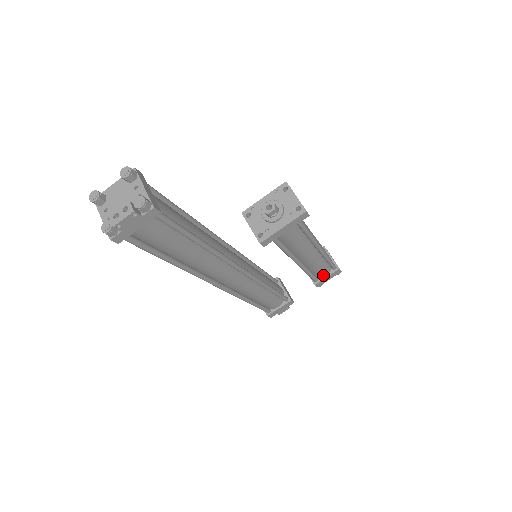
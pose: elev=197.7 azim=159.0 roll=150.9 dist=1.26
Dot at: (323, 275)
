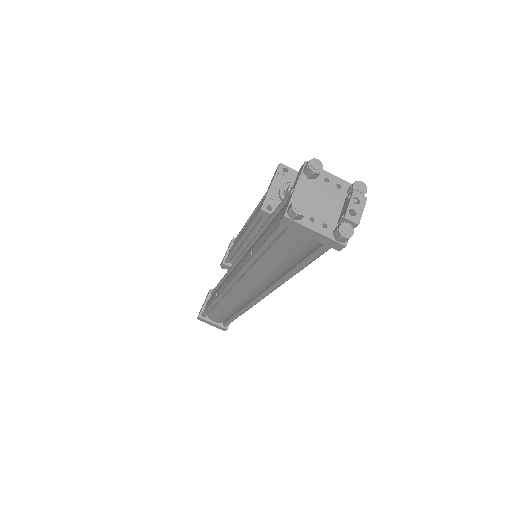
Dot at: occluded
